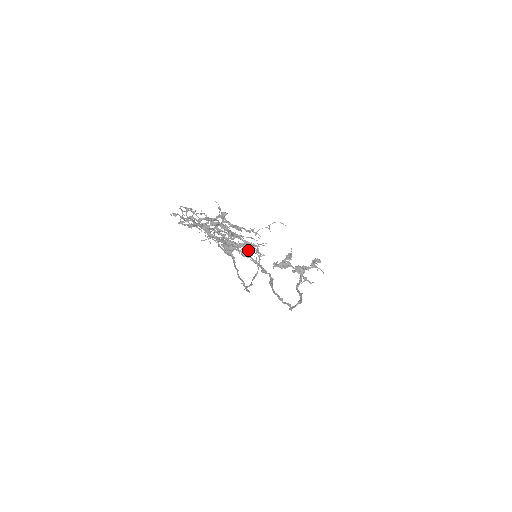
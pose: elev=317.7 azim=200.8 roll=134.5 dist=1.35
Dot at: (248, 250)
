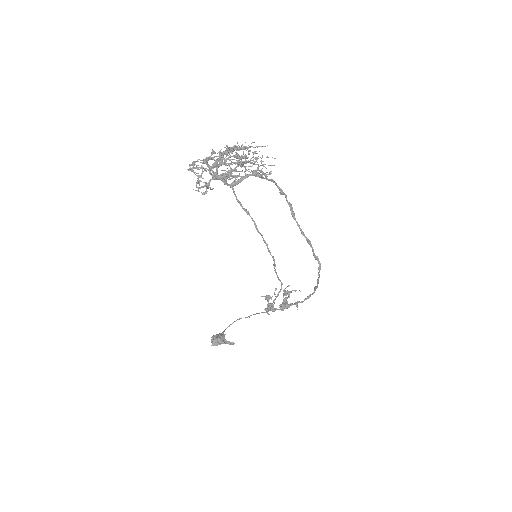
Dot at: (259, 175)
